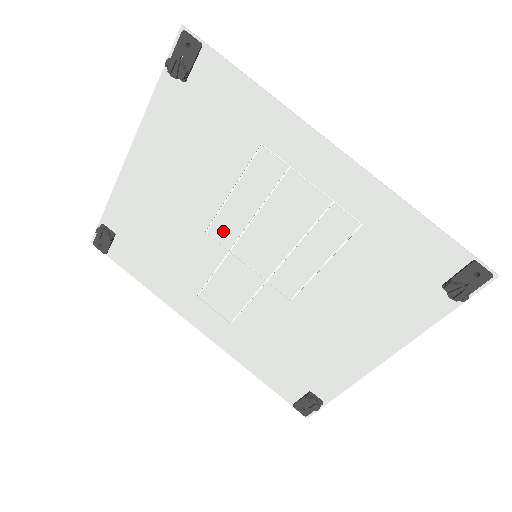
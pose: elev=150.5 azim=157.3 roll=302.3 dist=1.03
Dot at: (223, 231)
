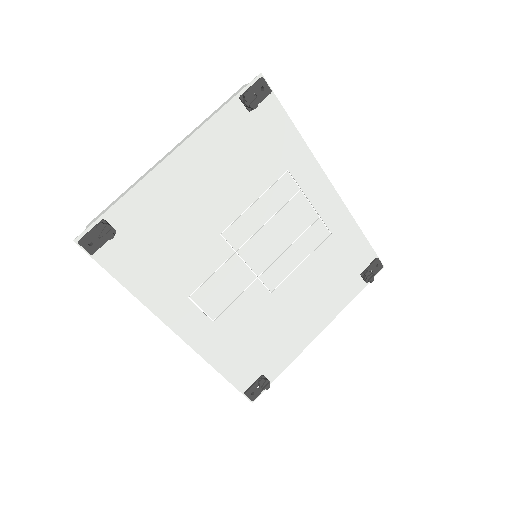
Dot at: (237, 234)
